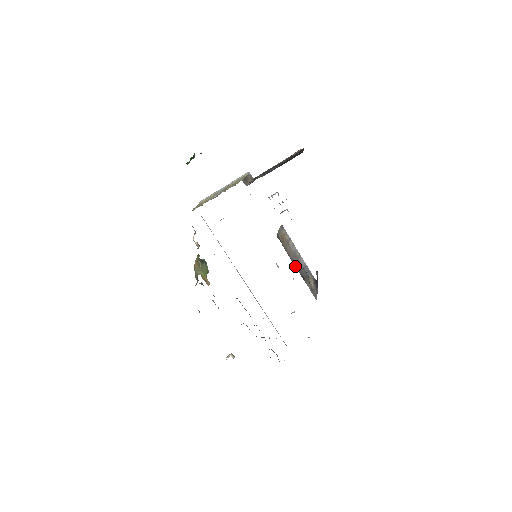
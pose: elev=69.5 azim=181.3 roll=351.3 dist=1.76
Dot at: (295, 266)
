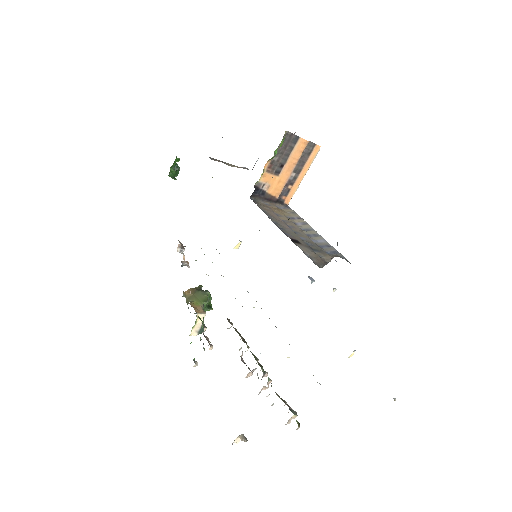
Dot at: (278, 227)
